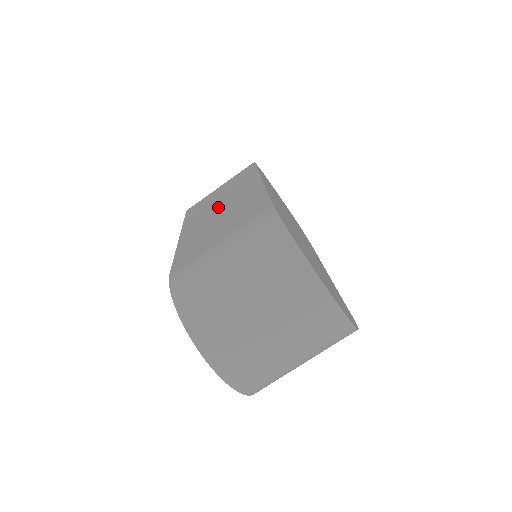
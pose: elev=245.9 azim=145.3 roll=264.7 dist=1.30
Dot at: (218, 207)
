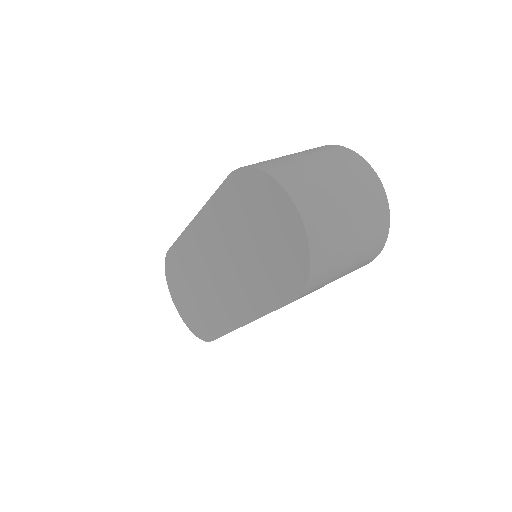
Dot at: occluded
